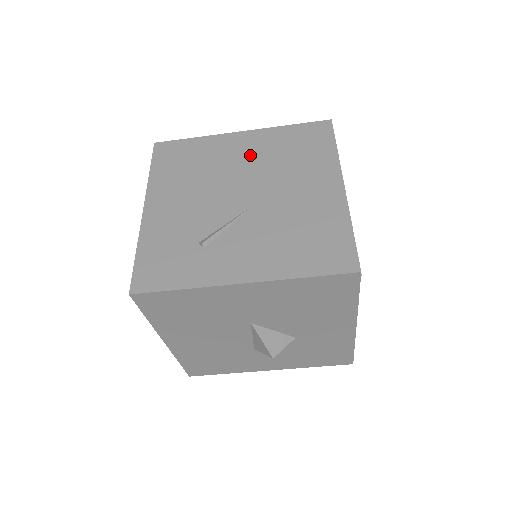
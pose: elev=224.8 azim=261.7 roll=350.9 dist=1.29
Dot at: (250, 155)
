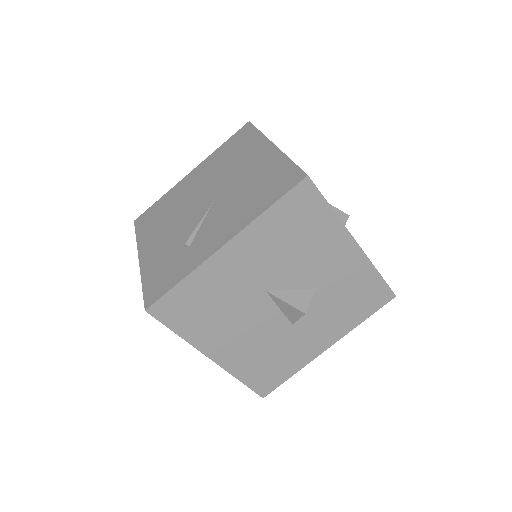
Dot at: (201, 178)
